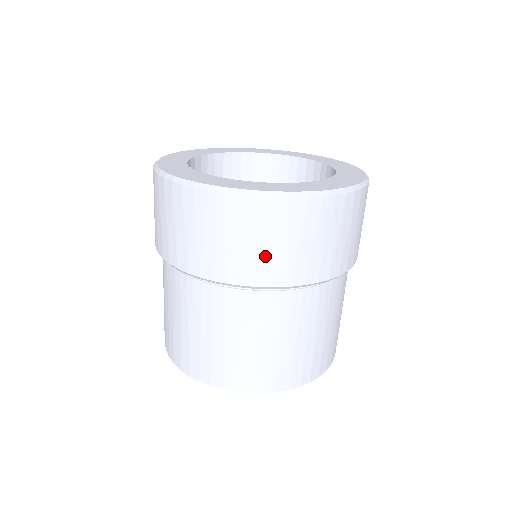
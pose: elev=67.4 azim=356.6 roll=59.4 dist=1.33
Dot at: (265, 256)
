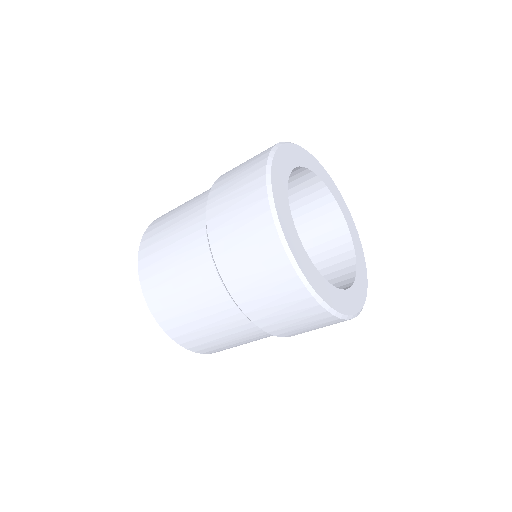
Dot at: occluded
